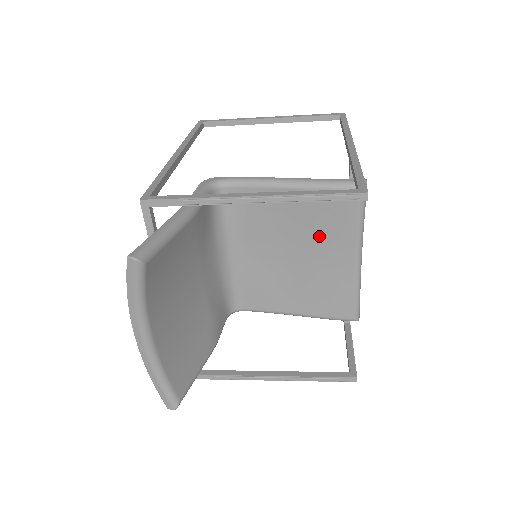
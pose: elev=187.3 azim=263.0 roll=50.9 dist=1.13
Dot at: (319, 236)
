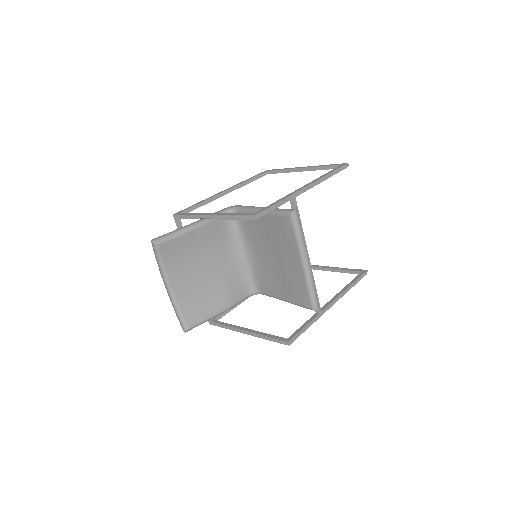
Dot at: (281, 245)
